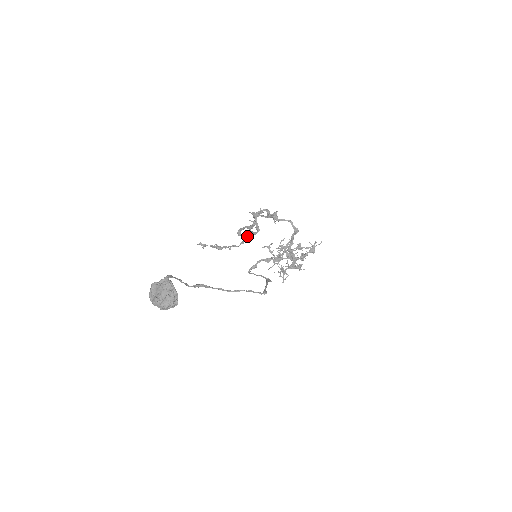
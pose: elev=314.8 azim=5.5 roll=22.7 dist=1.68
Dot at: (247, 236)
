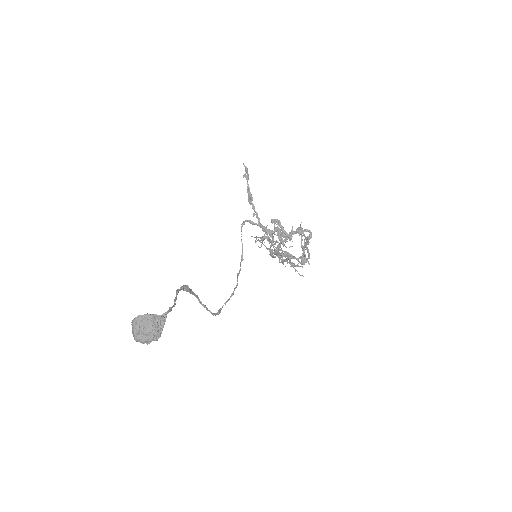
Dot at: (273, 236)
